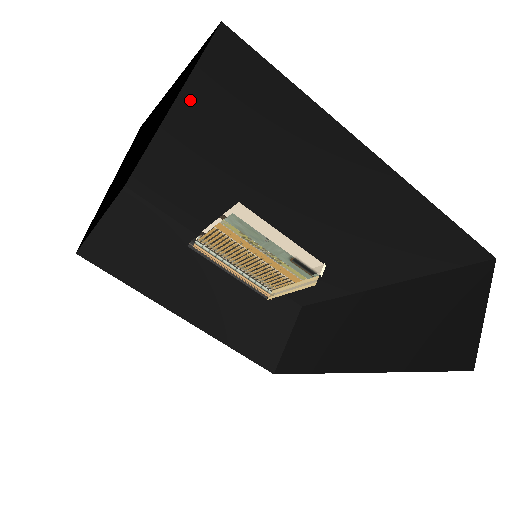
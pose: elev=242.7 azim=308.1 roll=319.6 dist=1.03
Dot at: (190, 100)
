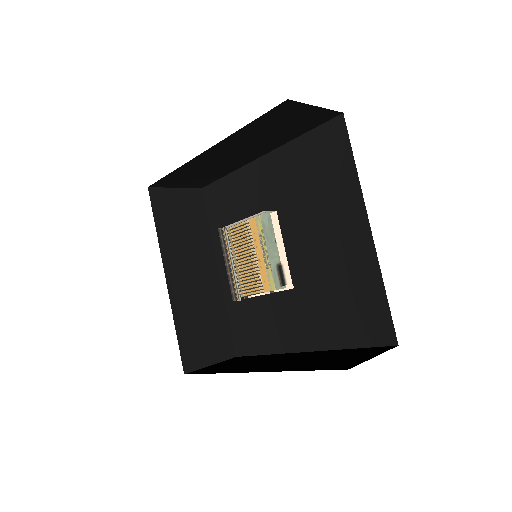
Dot at: (294, 147)
